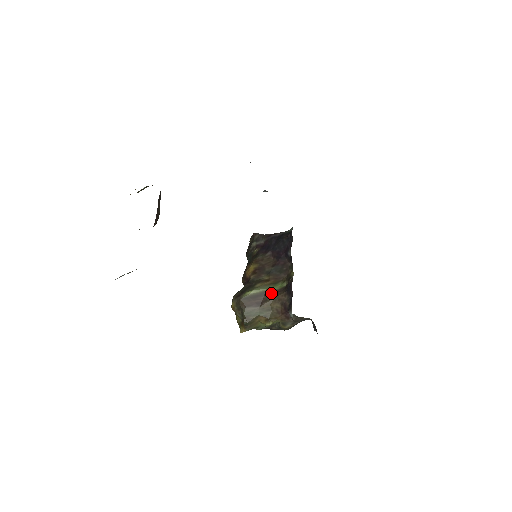
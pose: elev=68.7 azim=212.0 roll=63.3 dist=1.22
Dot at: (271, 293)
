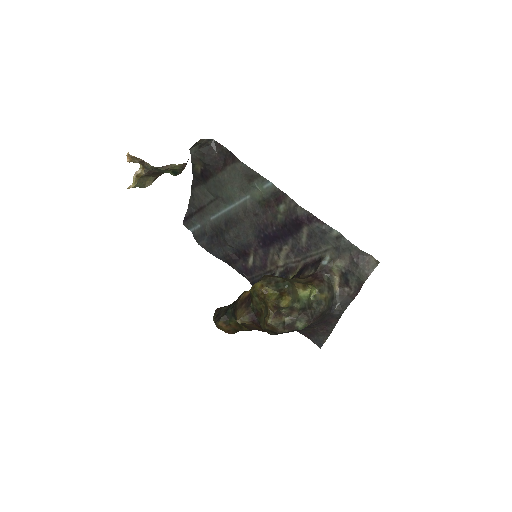
Dot at: occluded
